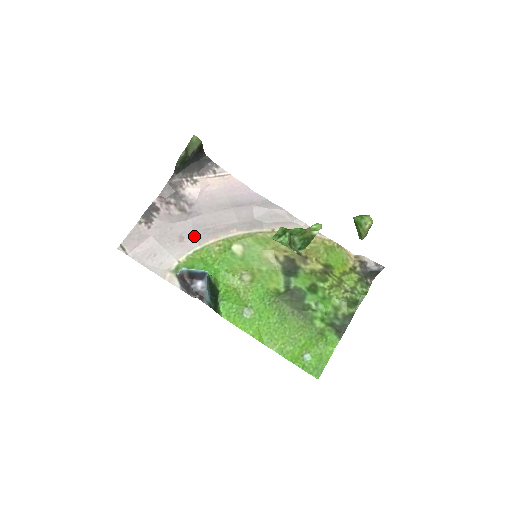
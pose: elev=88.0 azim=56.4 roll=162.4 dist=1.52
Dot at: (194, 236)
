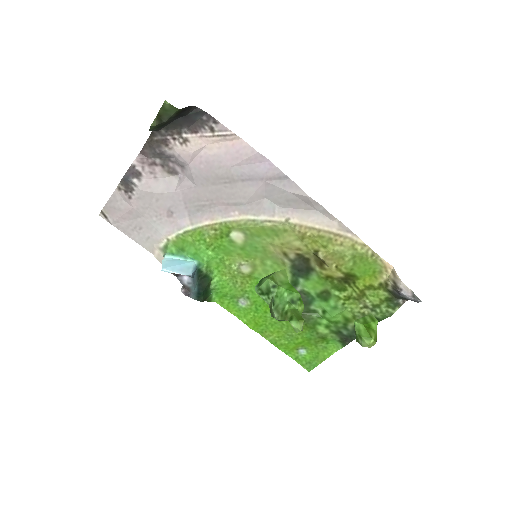
Dot at: (185, 212)
